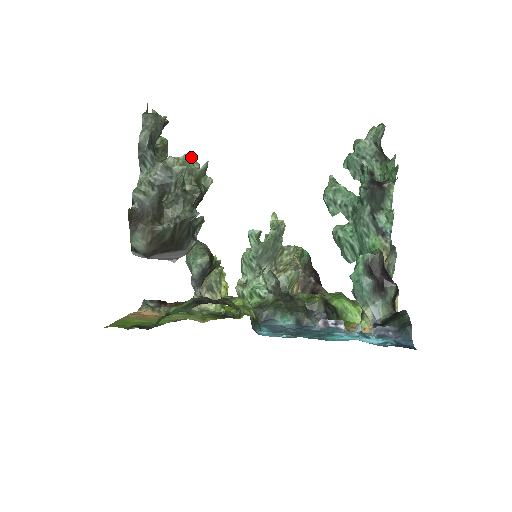
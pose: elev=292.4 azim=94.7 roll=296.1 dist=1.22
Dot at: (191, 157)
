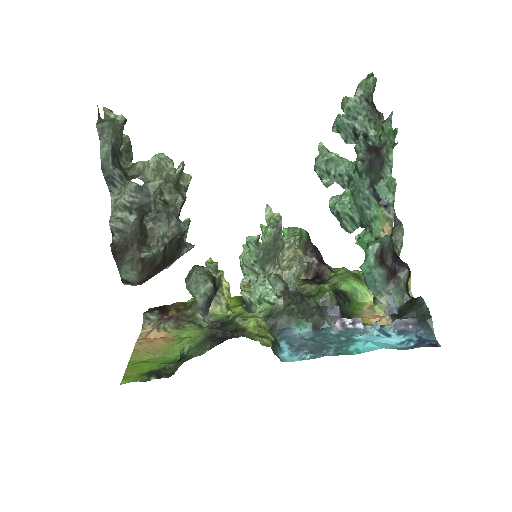
Dot at: (162, 155)
